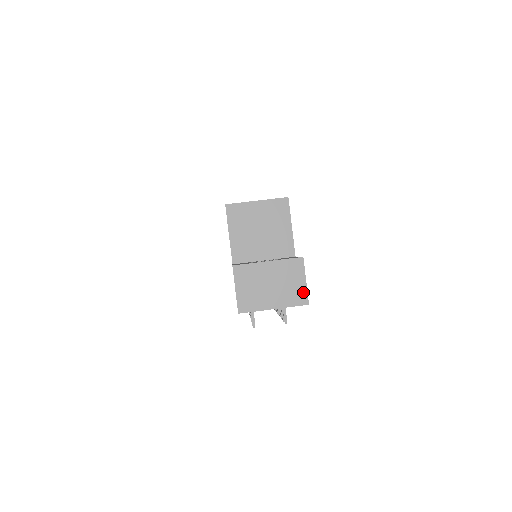
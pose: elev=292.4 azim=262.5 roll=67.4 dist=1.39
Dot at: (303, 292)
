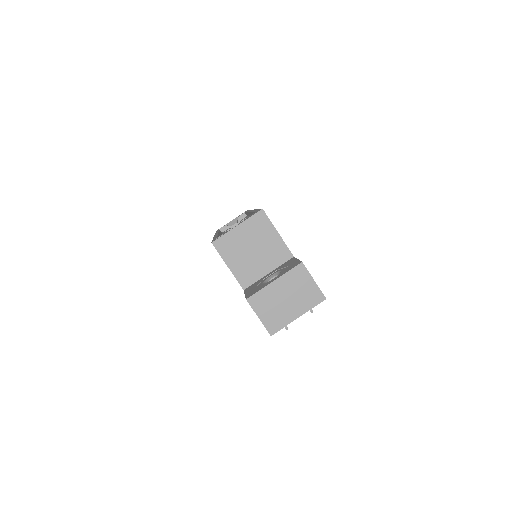
Dot at: (316, 291)
